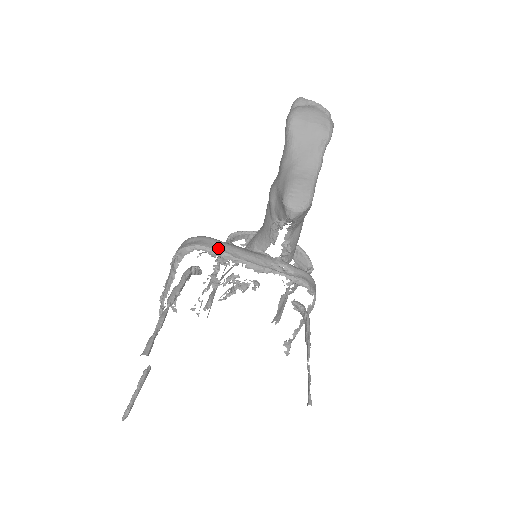
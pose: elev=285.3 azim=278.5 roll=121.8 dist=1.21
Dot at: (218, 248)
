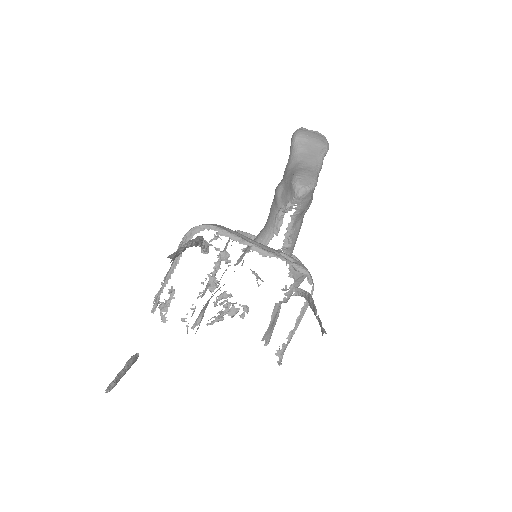
Dot at: (227, 230)
